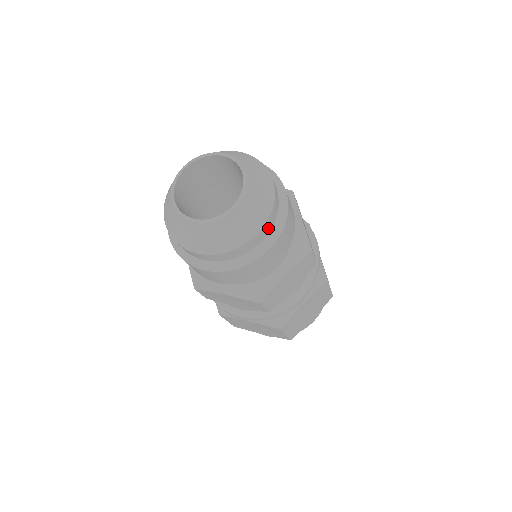
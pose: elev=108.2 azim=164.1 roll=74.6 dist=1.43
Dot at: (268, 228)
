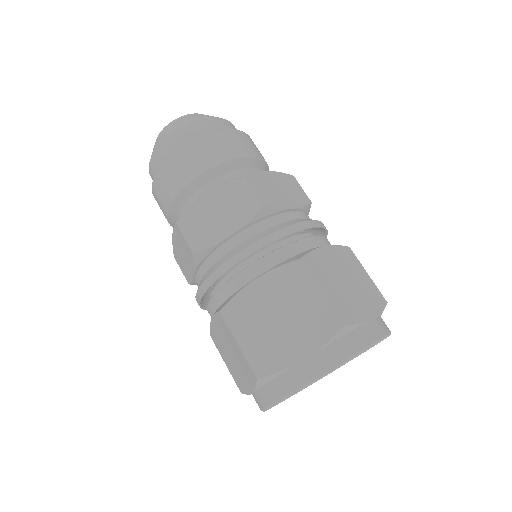
Dot at: (188, 134)
